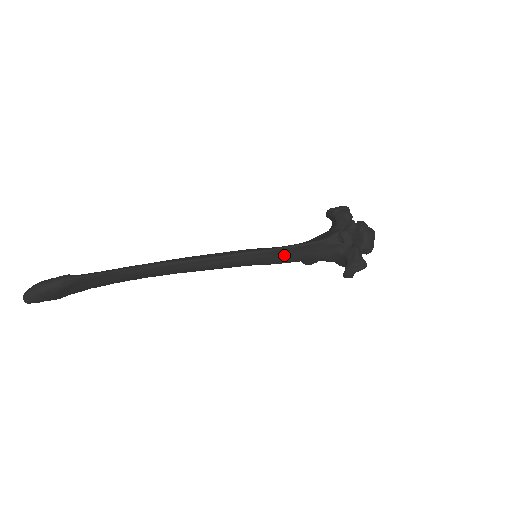
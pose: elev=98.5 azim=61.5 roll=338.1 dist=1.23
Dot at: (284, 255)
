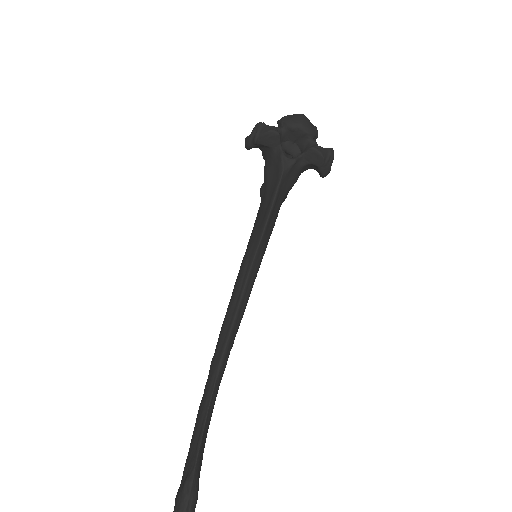
Dot at: (270, 225)
